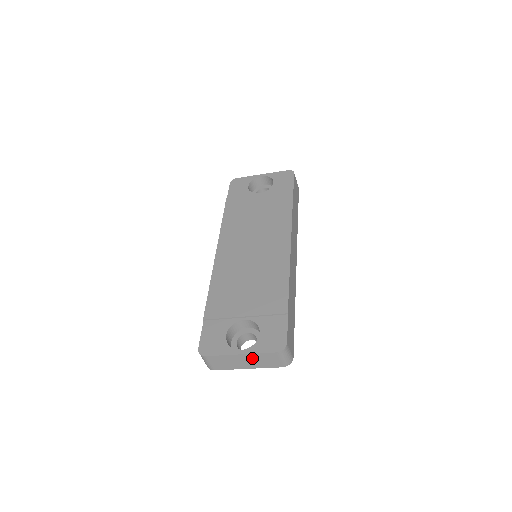
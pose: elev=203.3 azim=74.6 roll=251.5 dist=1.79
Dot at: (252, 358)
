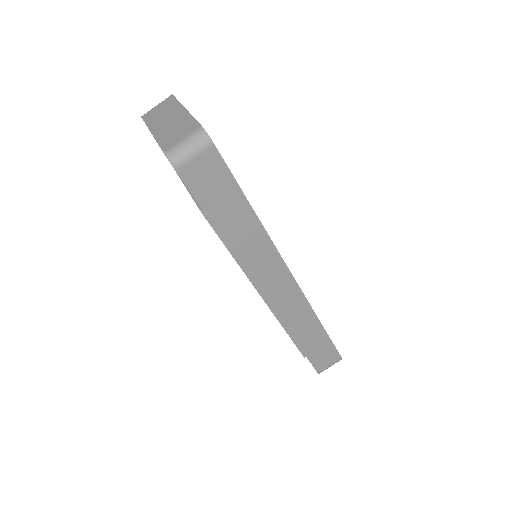
Dot at: occluded
